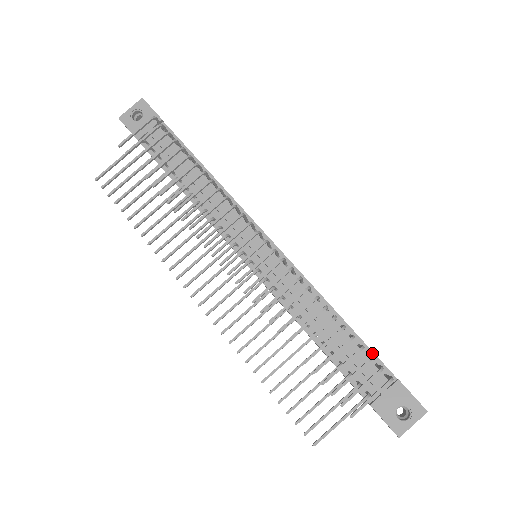
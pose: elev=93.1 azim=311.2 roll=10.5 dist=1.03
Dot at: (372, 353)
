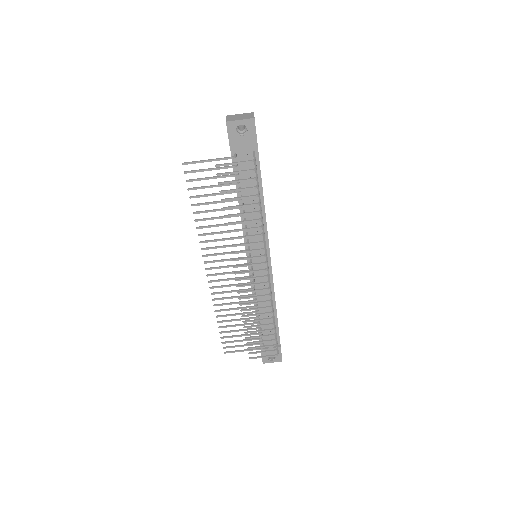
Dot at: (278, 332)
